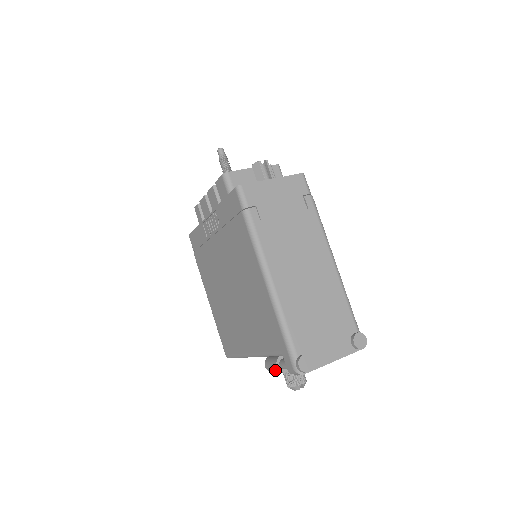
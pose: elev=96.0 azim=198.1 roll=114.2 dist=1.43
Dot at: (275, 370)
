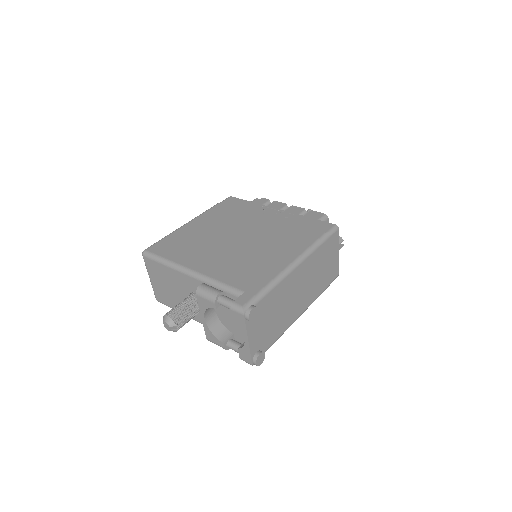
Dot at: (211, 293)
